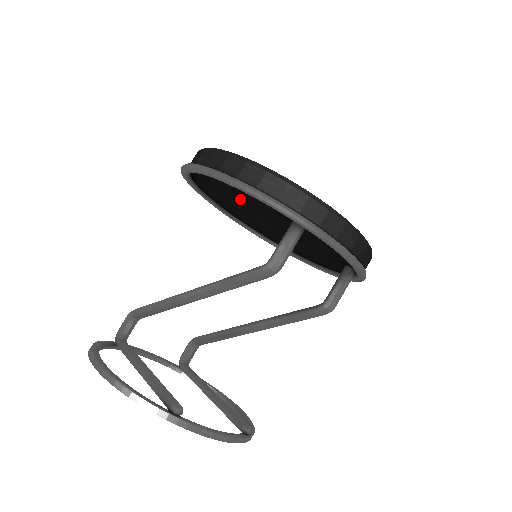
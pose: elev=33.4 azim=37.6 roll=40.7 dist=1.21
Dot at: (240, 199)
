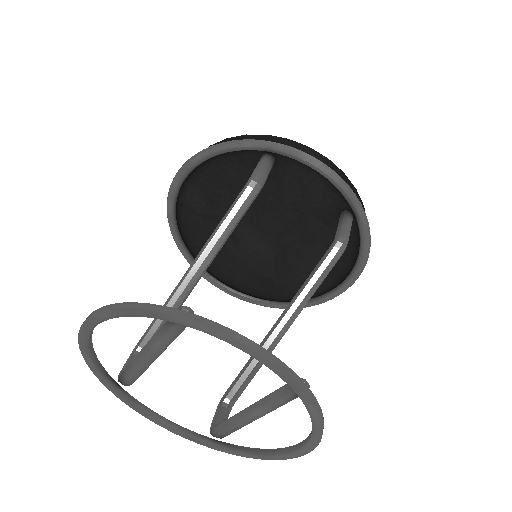
Dot at: (222, 207)
